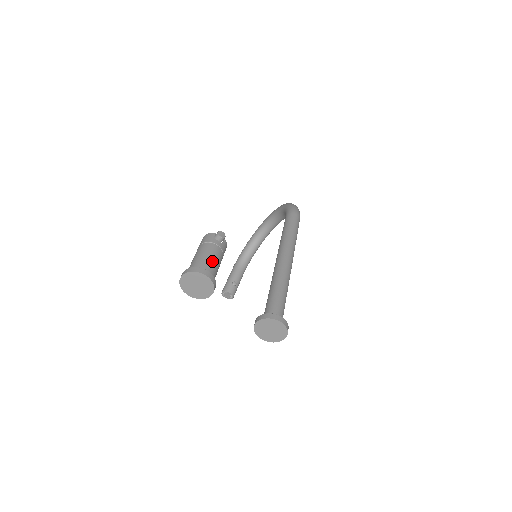
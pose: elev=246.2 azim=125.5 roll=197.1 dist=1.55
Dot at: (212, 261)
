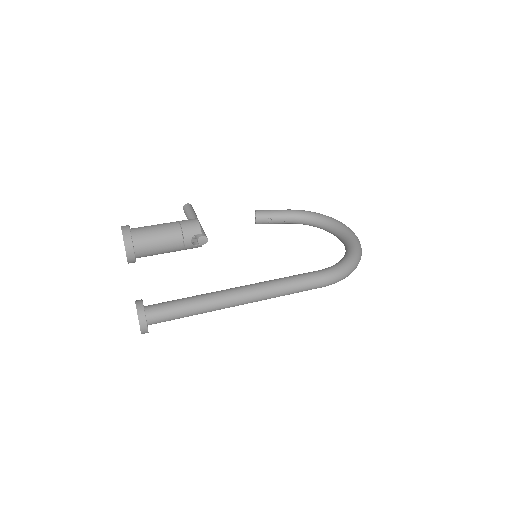
Dot at: (156, 249)
